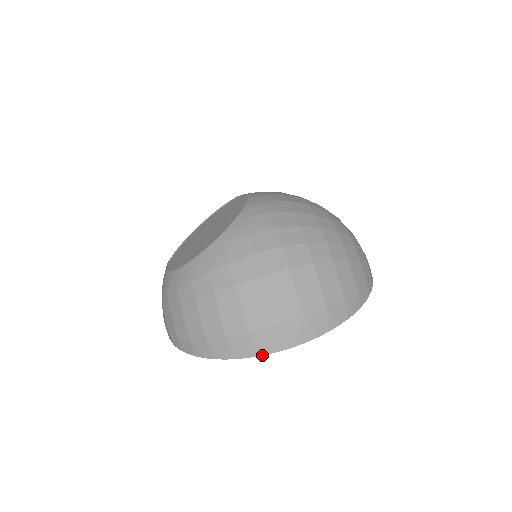
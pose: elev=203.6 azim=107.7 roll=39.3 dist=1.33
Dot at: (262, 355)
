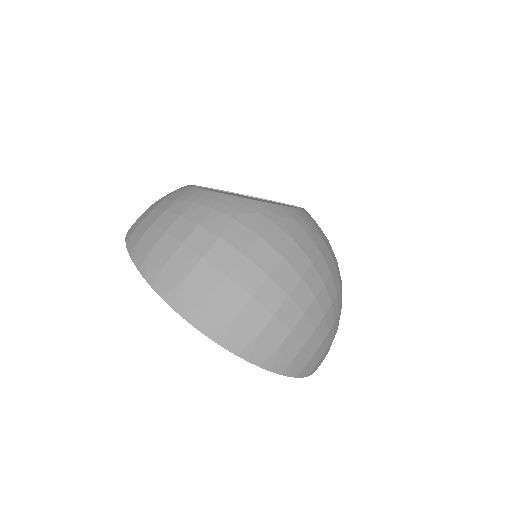
Dot at: (171, 307)
